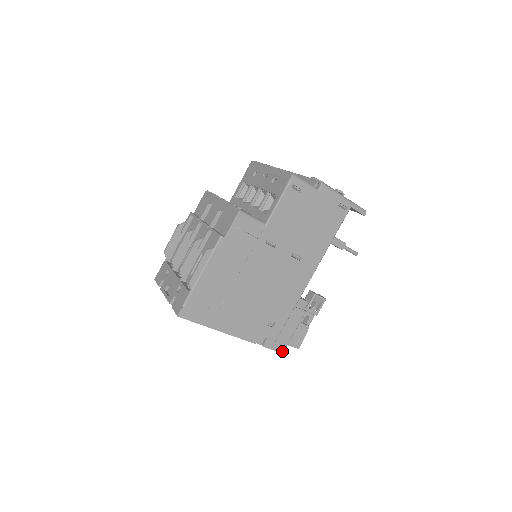
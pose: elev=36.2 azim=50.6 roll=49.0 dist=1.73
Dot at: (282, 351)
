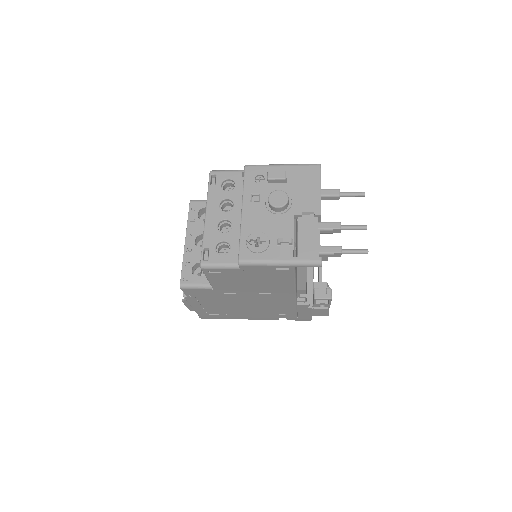
Dot at: (309, 320)
